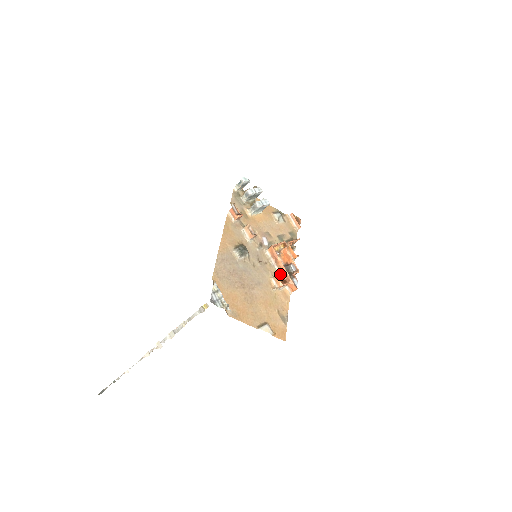
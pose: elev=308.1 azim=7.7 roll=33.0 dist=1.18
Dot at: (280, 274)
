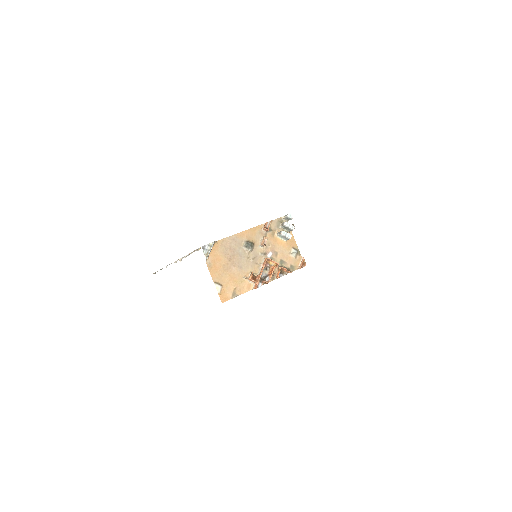
Dot at: (258, 275)
